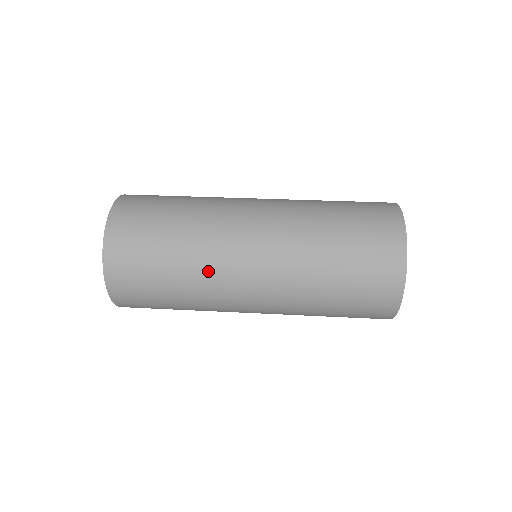
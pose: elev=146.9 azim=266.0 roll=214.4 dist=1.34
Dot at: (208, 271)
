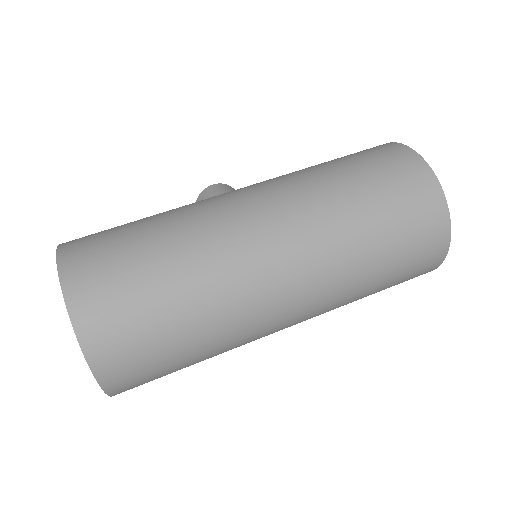
Dot at: (240, 335)
